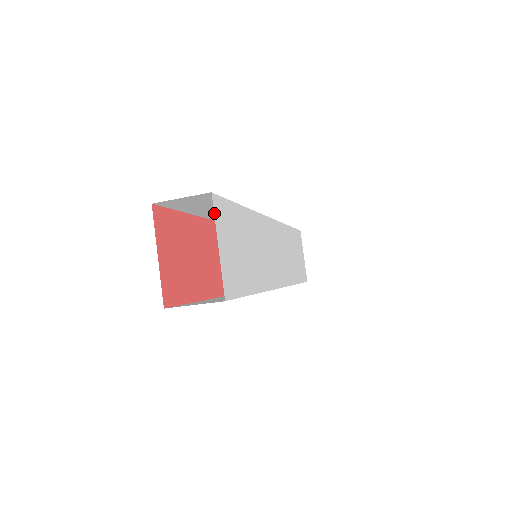
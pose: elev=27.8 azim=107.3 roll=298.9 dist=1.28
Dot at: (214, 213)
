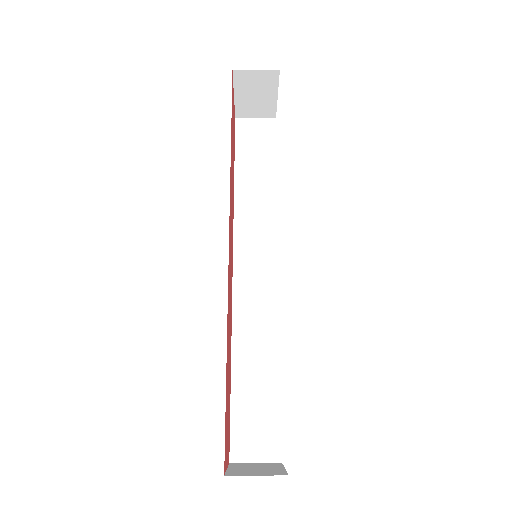
Dot at: occluded
